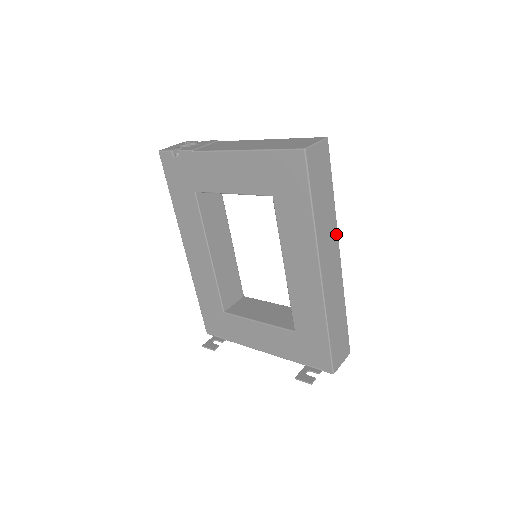
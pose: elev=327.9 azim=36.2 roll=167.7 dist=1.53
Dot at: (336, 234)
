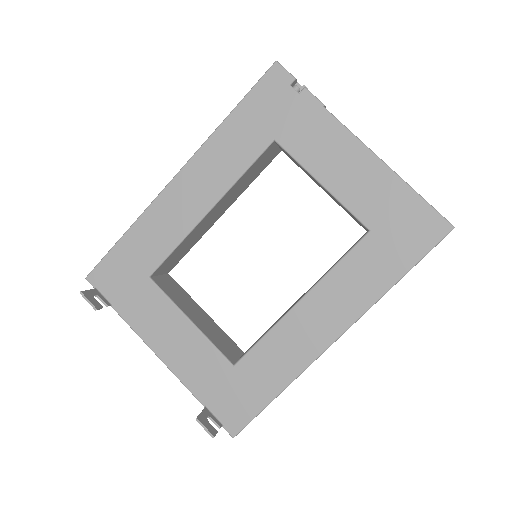
Dot at: occluded
